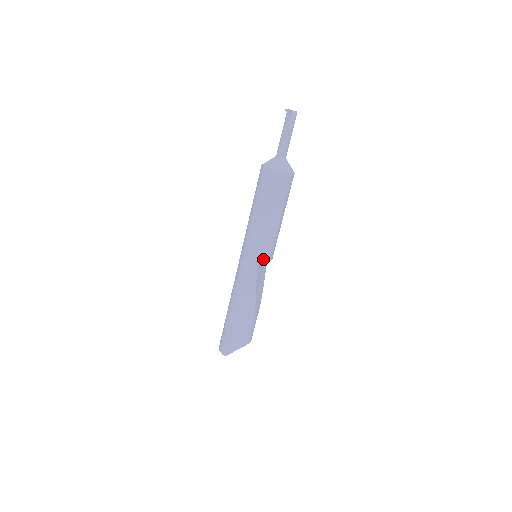
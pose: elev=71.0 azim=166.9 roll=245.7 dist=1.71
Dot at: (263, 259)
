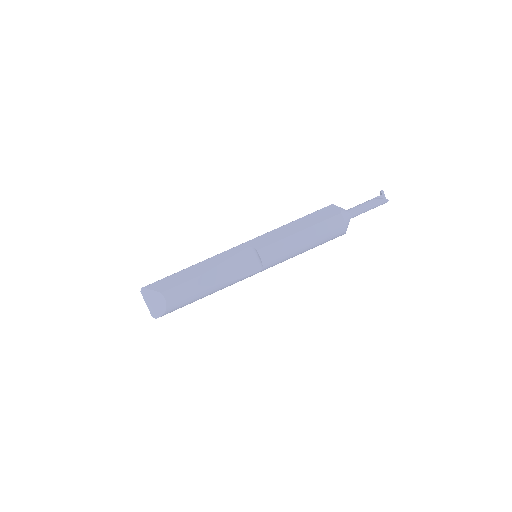
Dot at: (257, 246)
